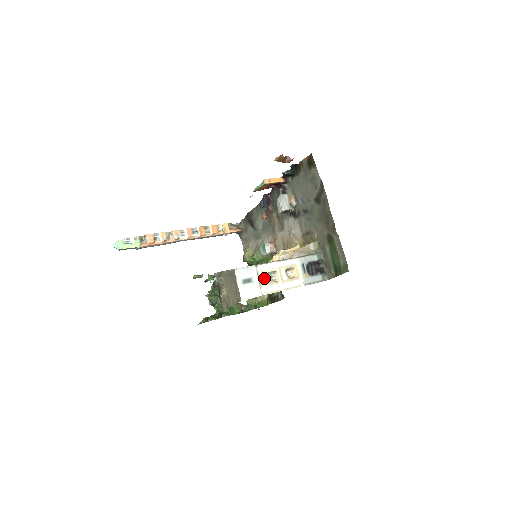
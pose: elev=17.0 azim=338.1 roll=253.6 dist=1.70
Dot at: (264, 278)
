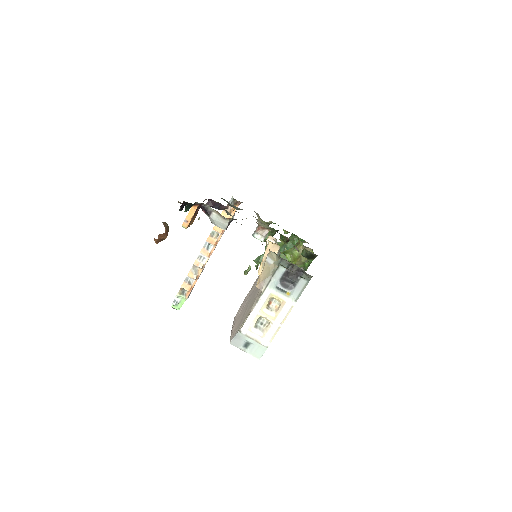
Dot at: (256, 333)
